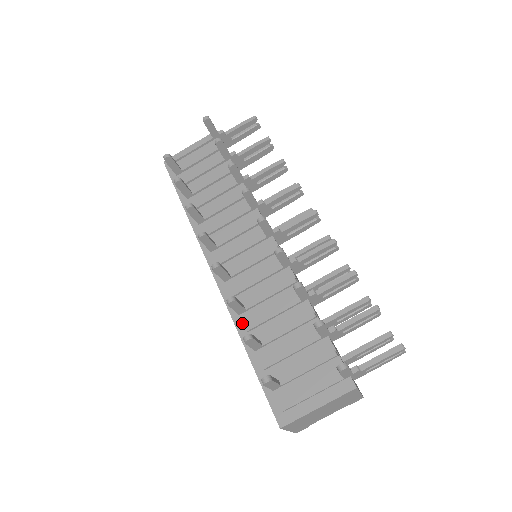
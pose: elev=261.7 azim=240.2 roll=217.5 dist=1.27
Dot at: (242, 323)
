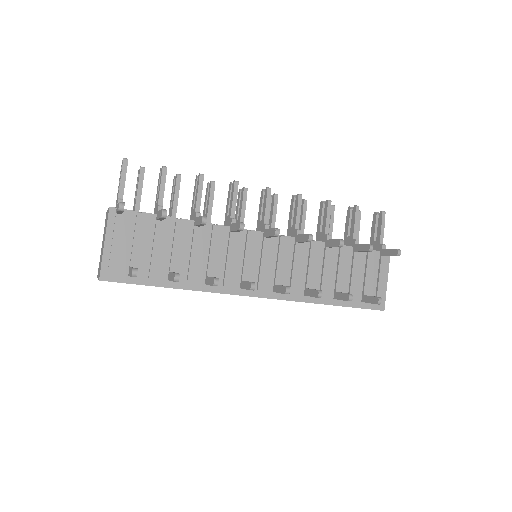
Dot at: (314, 297)
